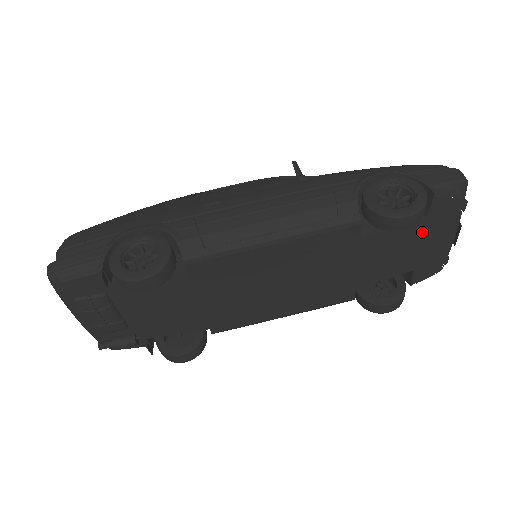
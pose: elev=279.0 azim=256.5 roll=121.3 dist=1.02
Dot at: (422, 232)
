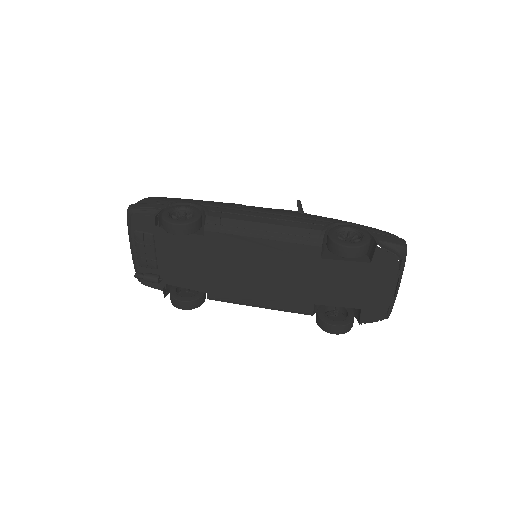
Dot at: (368, 275)
